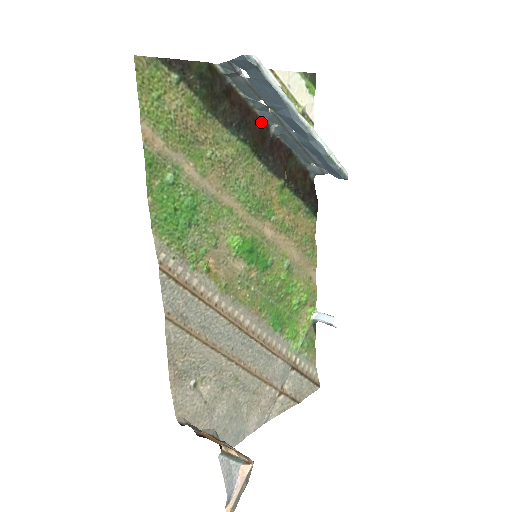
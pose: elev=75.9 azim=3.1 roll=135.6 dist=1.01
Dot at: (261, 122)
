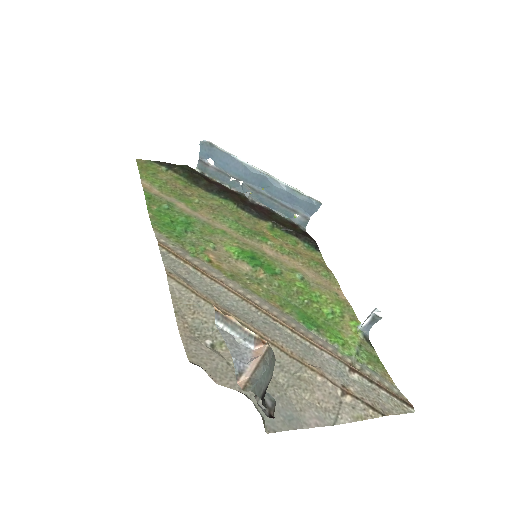
Dot at: (238, 194)
